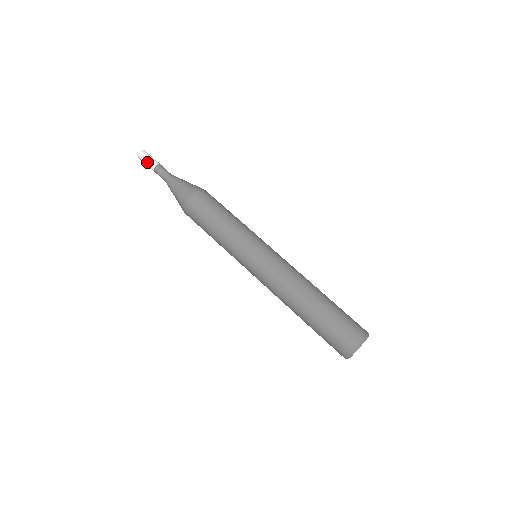
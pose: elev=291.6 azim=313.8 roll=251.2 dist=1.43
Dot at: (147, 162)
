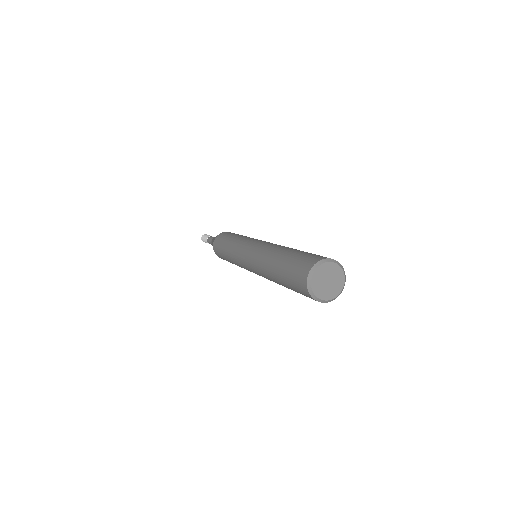
Dot at: (206, 237)
